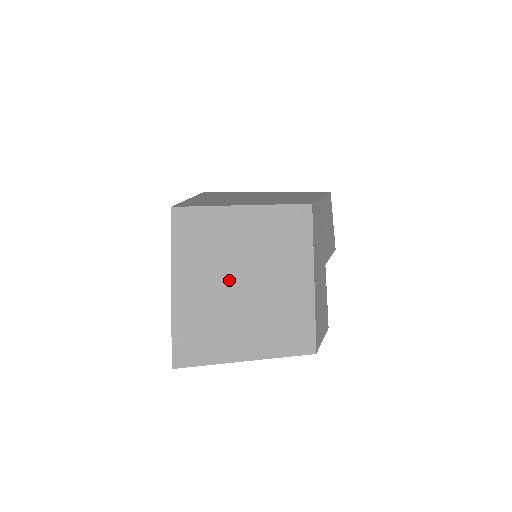
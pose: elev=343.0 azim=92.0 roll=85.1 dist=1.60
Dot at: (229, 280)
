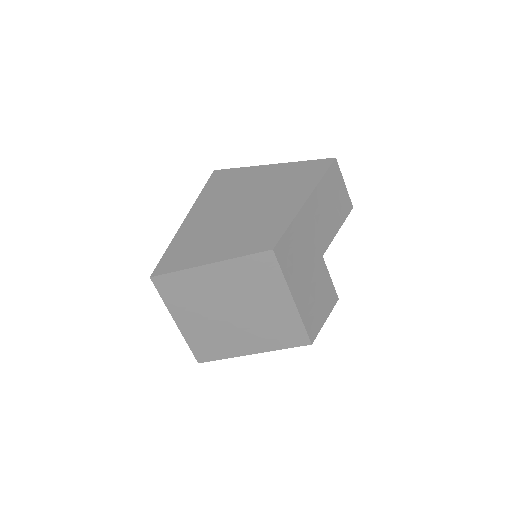
Dot at: (218, 312)
